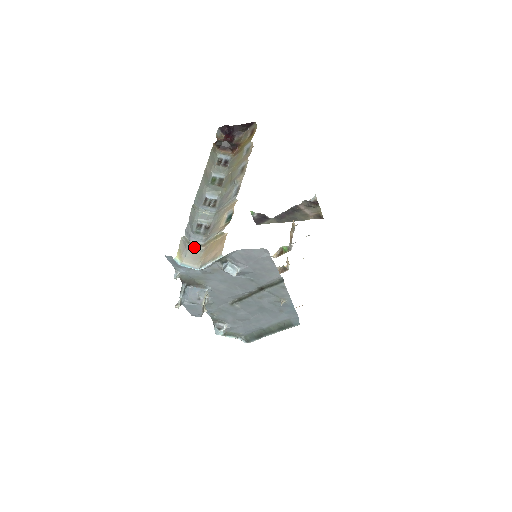
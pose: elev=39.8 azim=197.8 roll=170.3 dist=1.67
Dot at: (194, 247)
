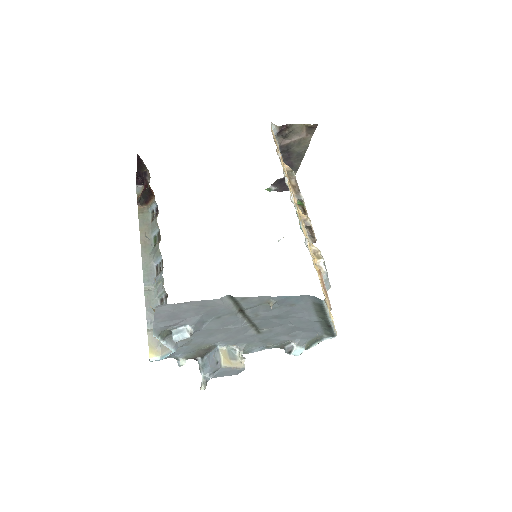
Dot at: occluded
